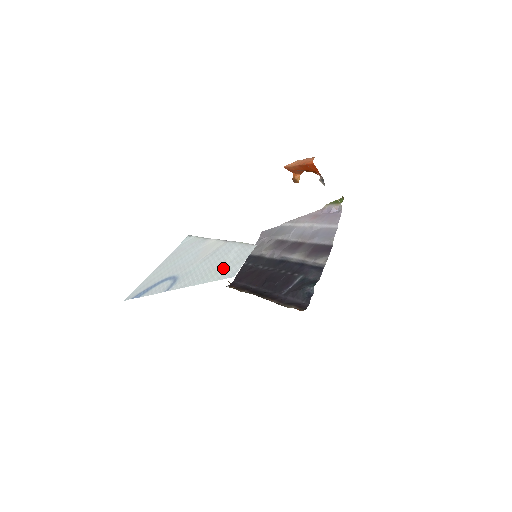
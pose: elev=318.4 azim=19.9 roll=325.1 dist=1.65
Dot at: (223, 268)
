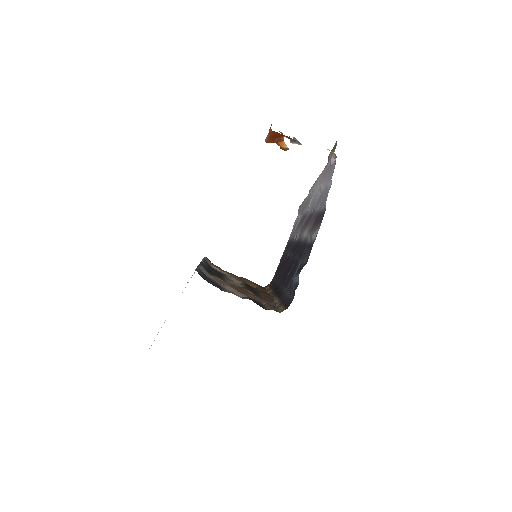
Dot at: occluded
